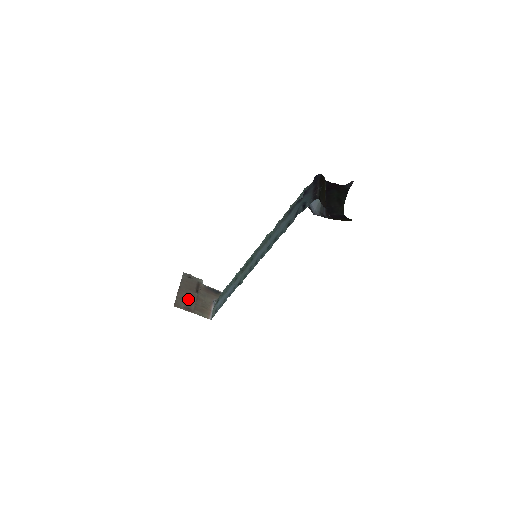
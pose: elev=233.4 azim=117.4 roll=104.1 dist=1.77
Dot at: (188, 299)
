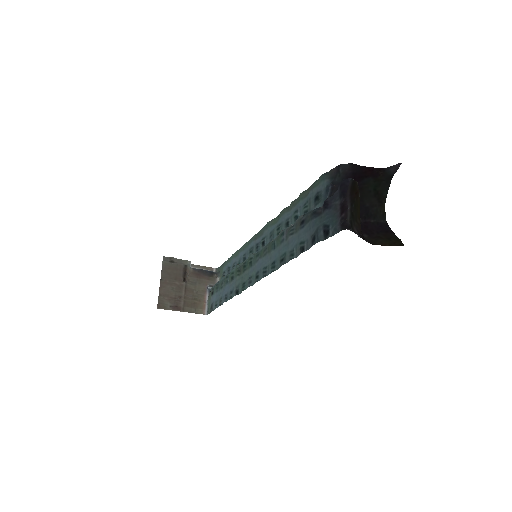
Dot at: (174, 293)
